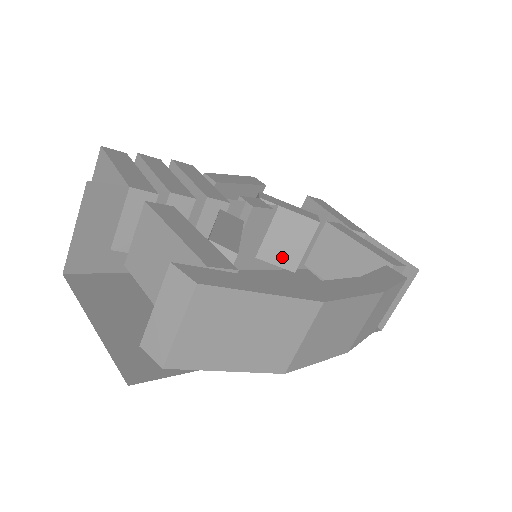
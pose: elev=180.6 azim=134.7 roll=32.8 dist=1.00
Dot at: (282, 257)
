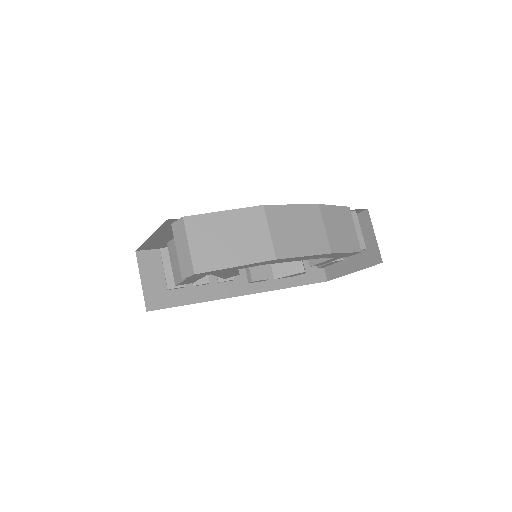
Dot at: (290, 268)
